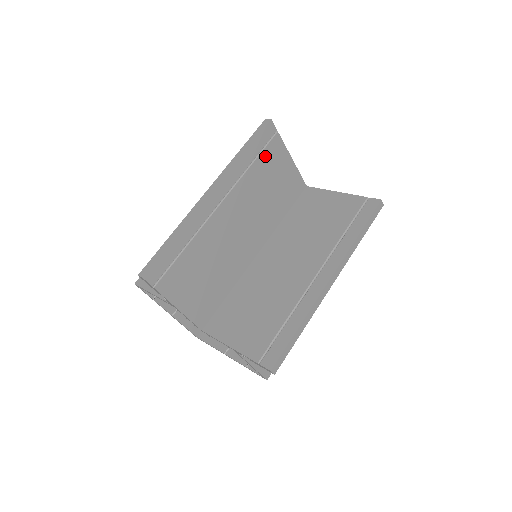
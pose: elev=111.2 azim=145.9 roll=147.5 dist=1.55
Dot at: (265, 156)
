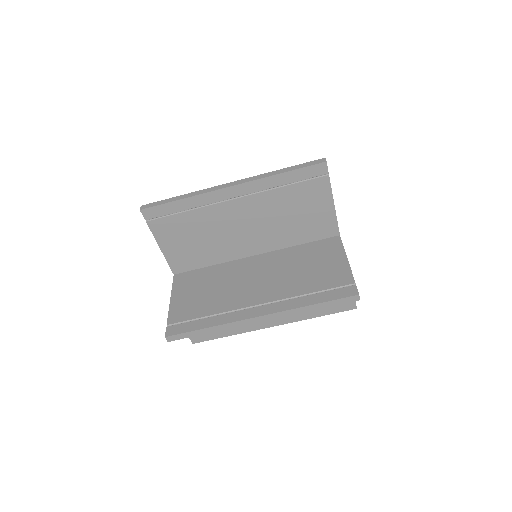
Dot at: (303, 187)
